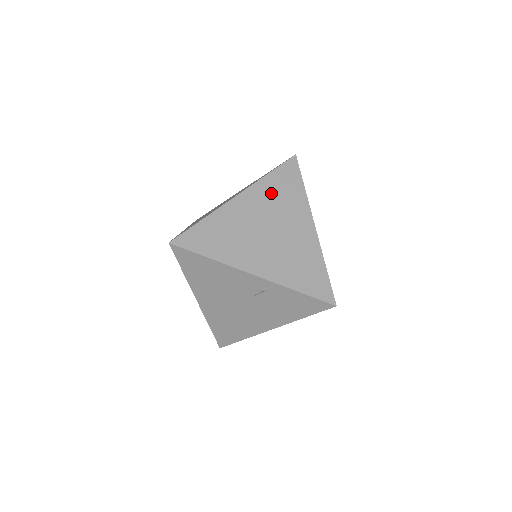
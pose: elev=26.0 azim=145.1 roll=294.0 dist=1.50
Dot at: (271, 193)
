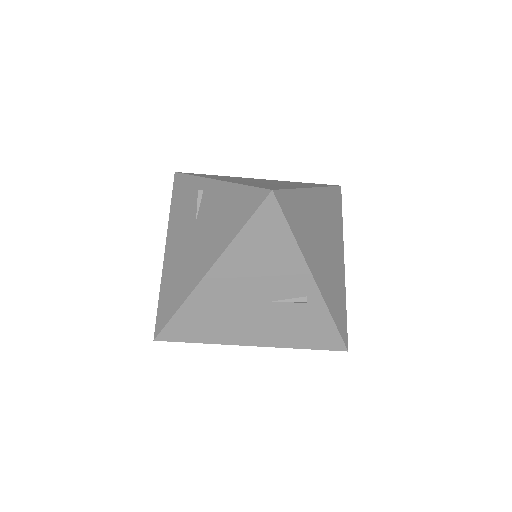
Dot at: (329, 207)
